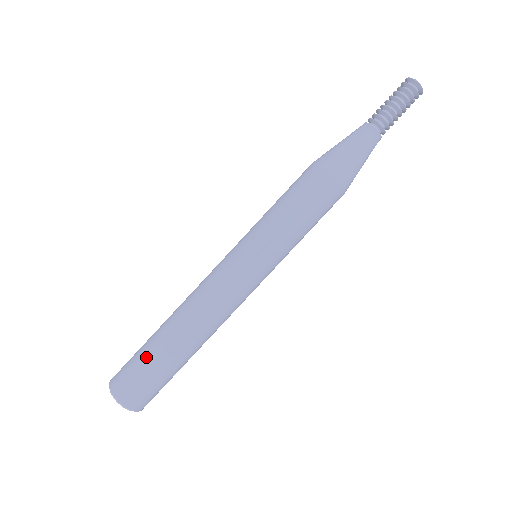
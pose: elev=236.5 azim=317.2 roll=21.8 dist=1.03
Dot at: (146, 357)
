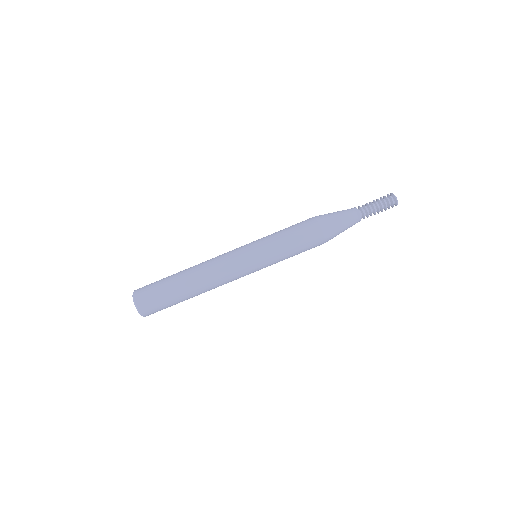
Dot at: (164, 287)
